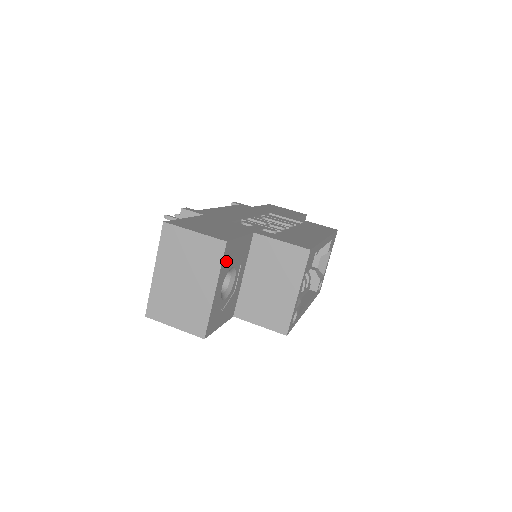
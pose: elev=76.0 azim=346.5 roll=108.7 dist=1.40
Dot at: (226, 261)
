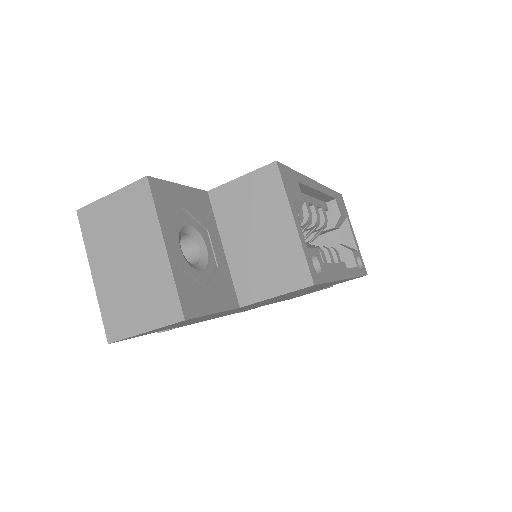
Dot at: (165, 207)
